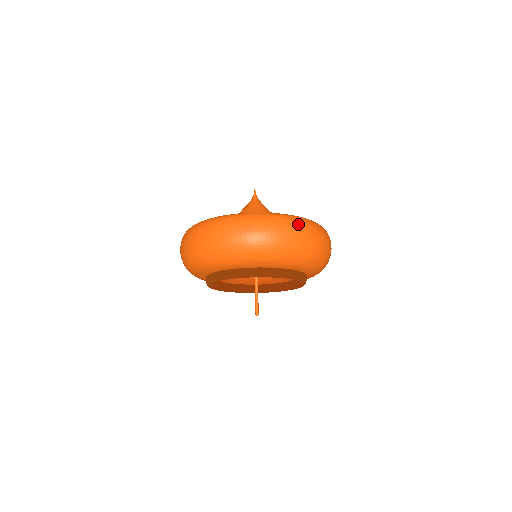
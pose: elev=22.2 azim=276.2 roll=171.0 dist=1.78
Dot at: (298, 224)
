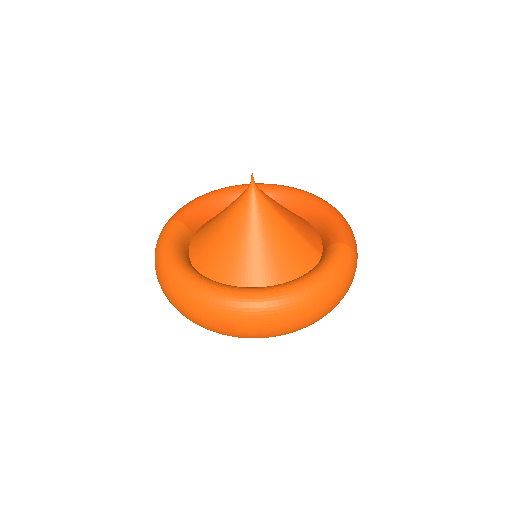
Dot at: (297, 312)
